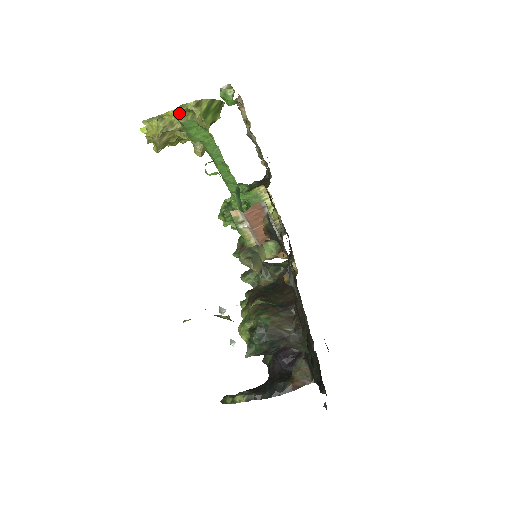
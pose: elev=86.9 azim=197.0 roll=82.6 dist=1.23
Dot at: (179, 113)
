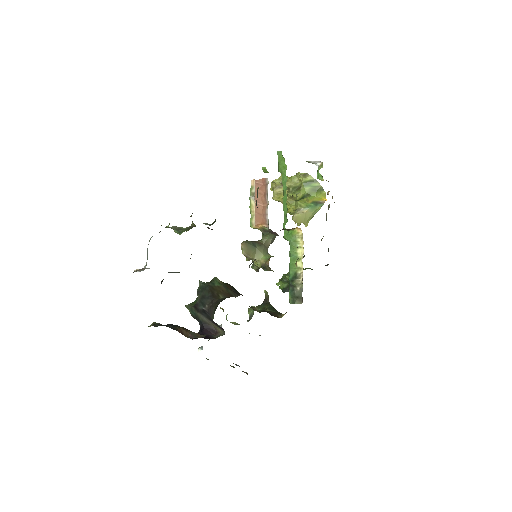
Dot at: (294, 177)
